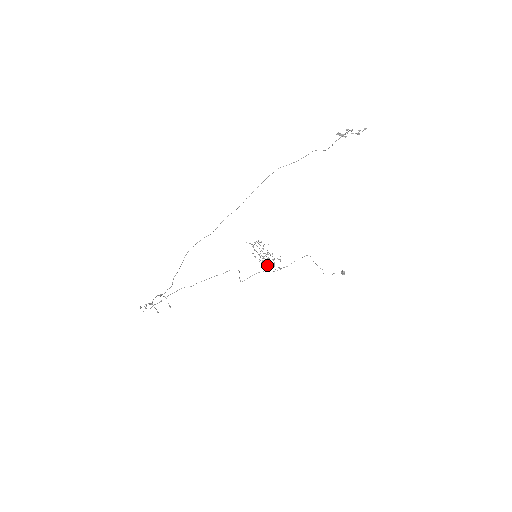
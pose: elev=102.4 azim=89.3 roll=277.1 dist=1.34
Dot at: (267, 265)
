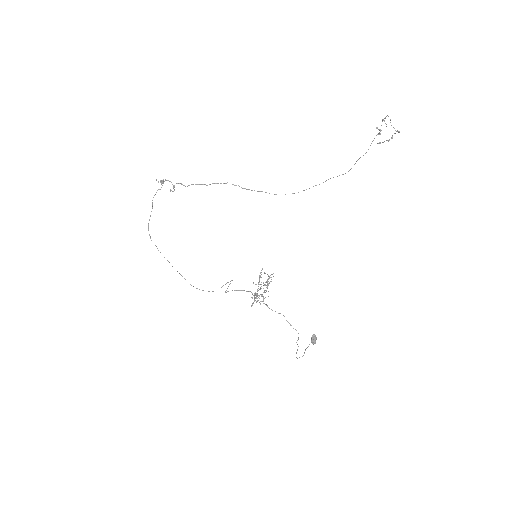
Dot at: (257, 295)
